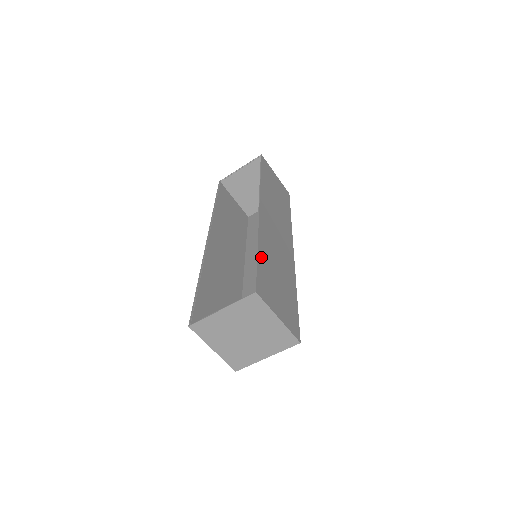
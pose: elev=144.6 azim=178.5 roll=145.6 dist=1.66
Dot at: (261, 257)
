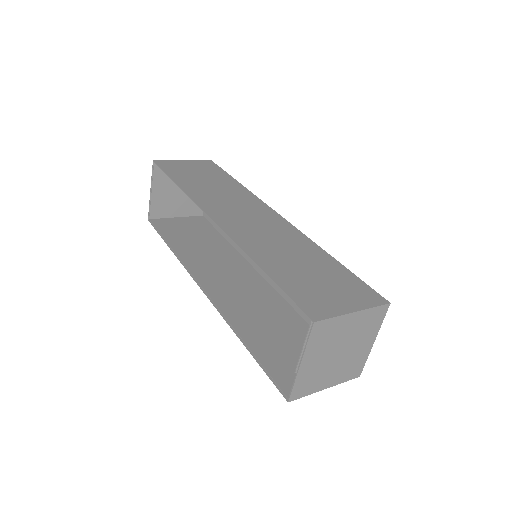
Dot at: (273, 273)
